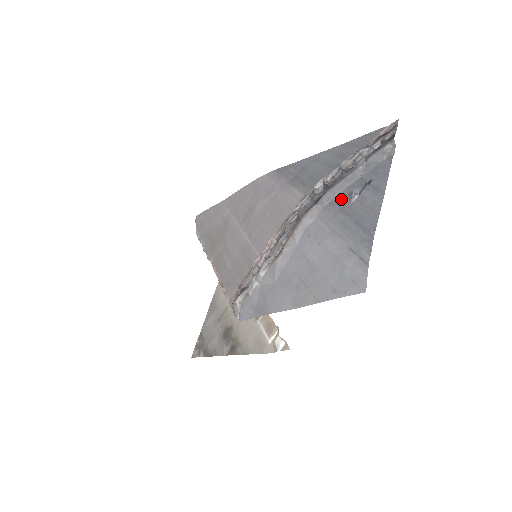
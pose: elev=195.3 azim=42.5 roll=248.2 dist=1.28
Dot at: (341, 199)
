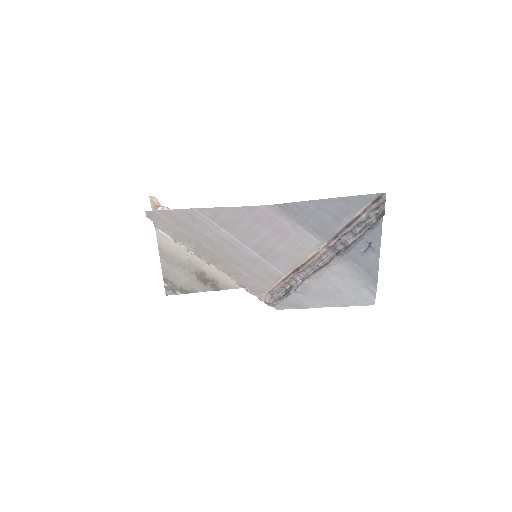
Dot at: (354, 253)
